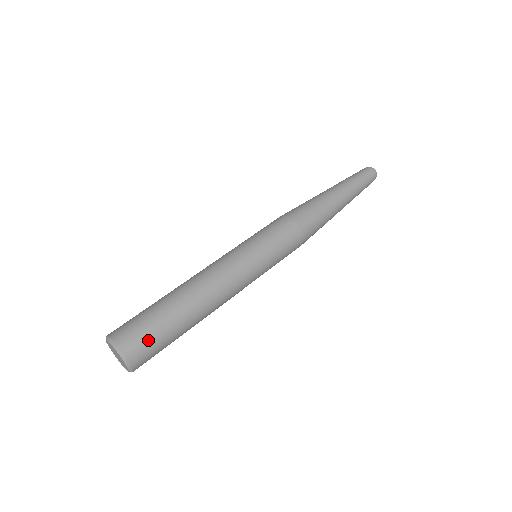
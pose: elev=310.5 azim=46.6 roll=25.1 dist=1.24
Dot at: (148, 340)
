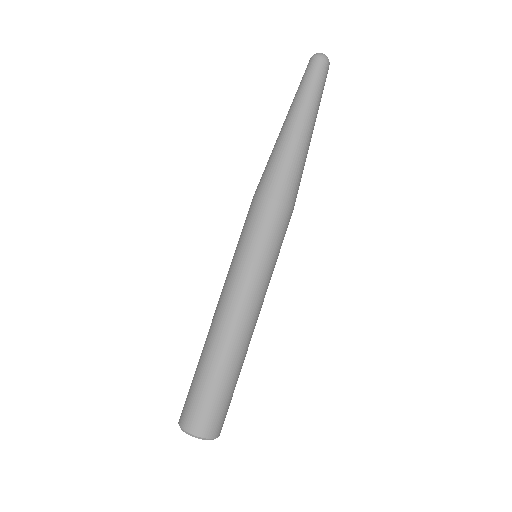
Dot at: (213, 412)
